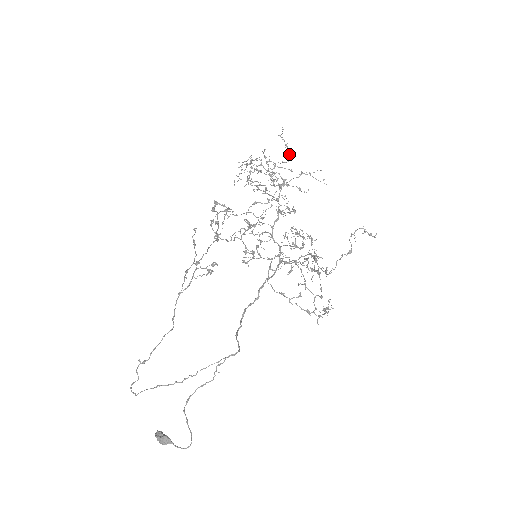
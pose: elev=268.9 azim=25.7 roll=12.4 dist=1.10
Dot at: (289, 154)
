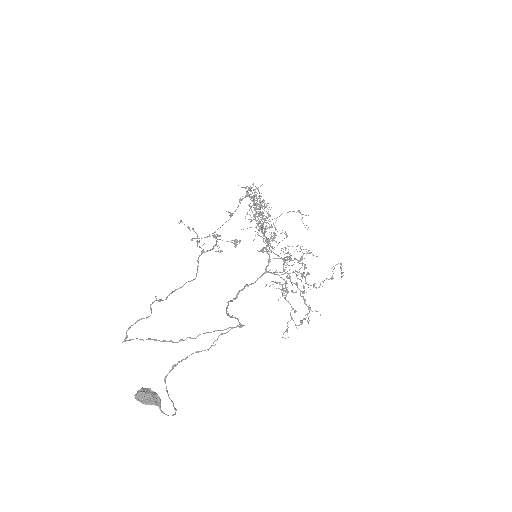
Dot at: occluded
